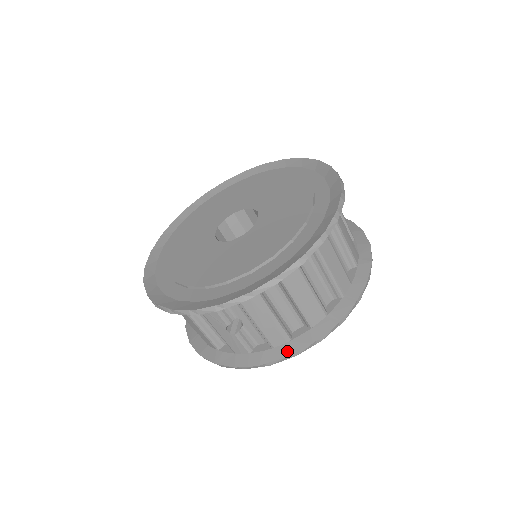
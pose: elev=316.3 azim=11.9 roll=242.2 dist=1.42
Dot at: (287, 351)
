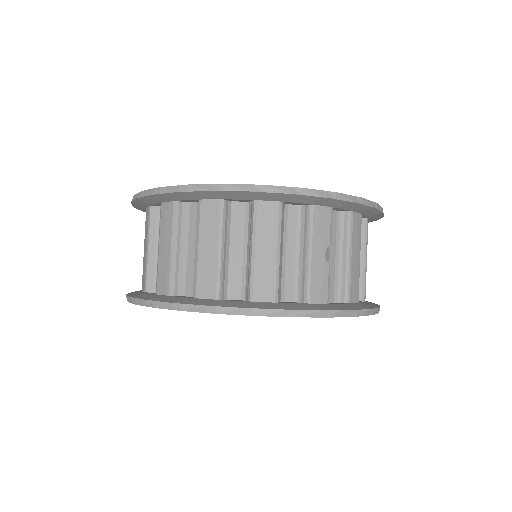
Dot at: (366, 306)
